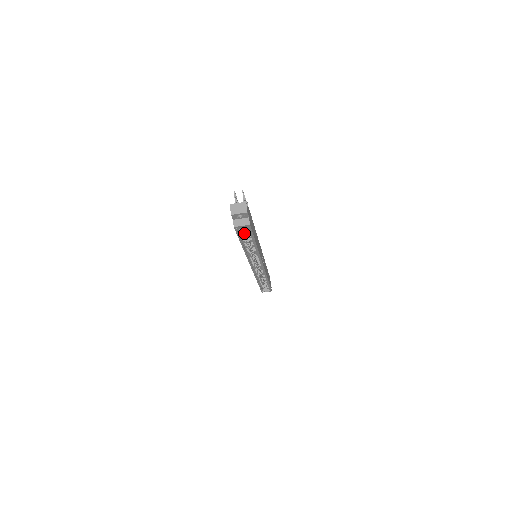
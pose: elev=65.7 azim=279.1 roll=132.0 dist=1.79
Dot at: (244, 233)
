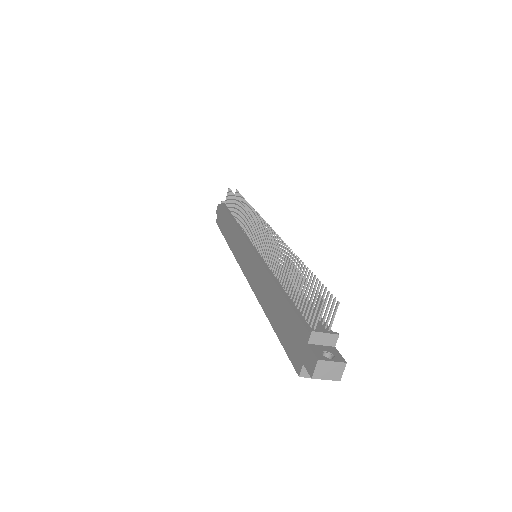
Dot at: occluded
